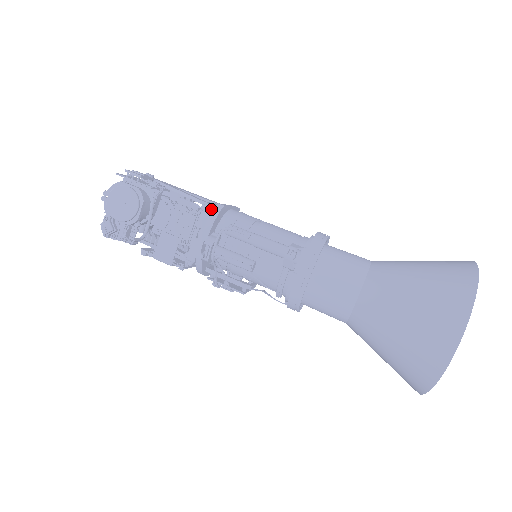
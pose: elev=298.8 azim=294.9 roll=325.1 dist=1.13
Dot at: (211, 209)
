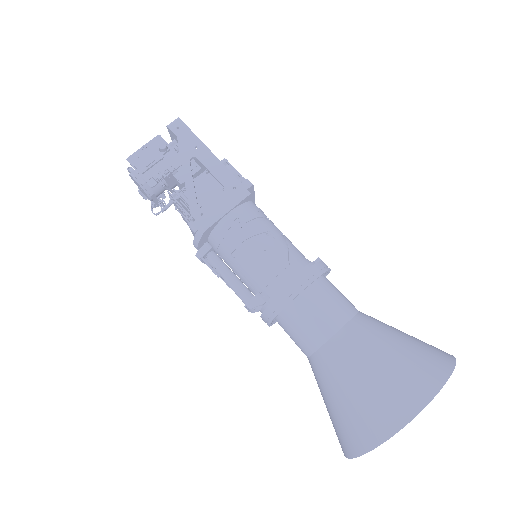
Dot at: (194, 232)
